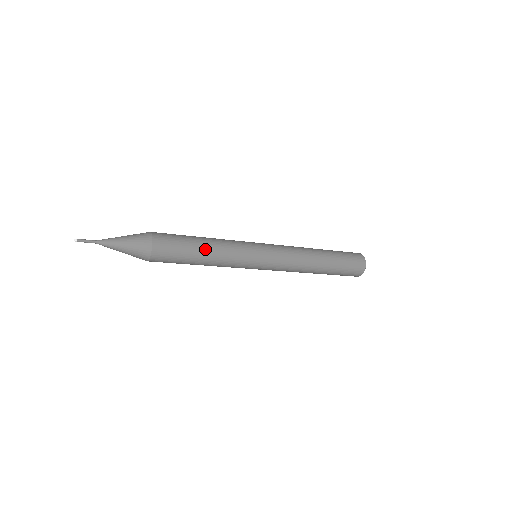
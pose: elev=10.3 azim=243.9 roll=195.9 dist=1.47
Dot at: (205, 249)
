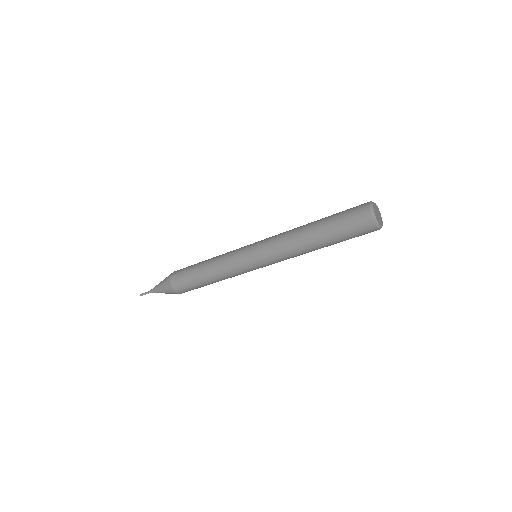
Dot at: (205, 261)
